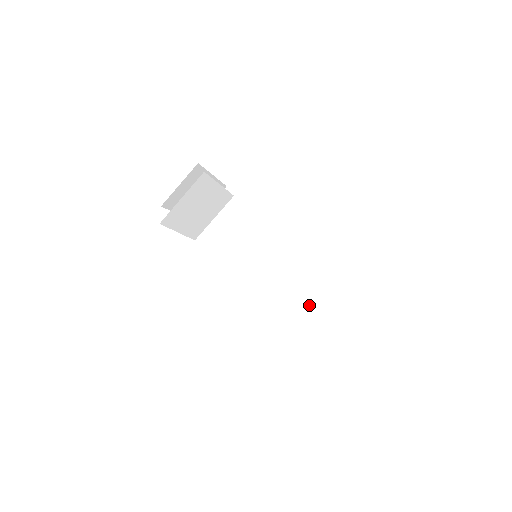
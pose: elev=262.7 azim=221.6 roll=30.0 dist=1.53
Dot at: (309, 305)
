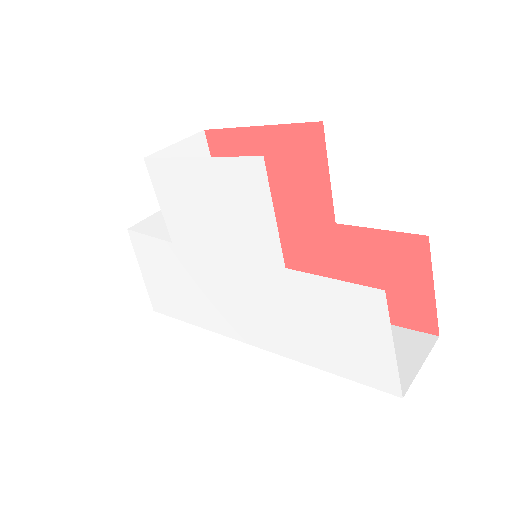
Dot at: occluded
